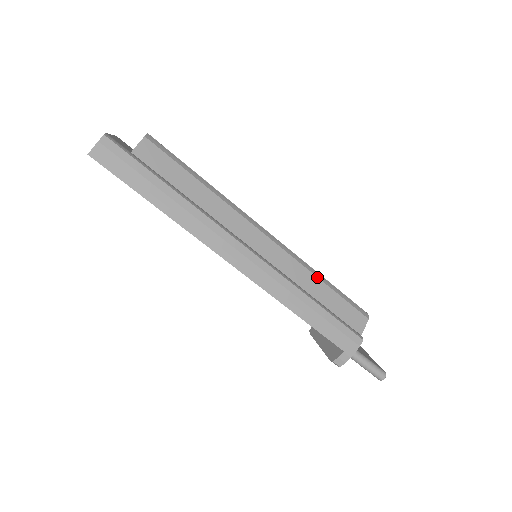
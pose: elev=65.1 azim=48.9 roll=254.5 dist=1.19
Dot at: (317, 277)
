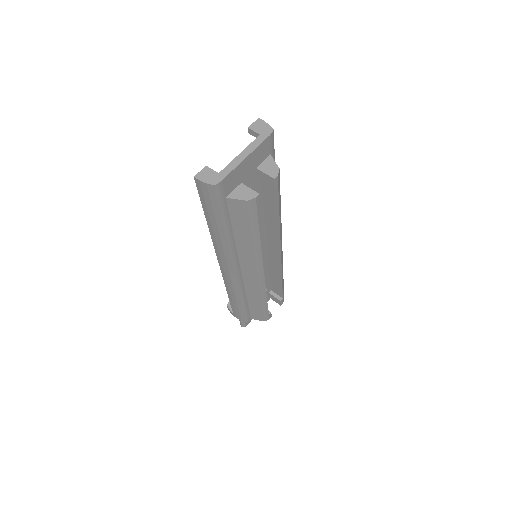
Dot at: (261, 299)
